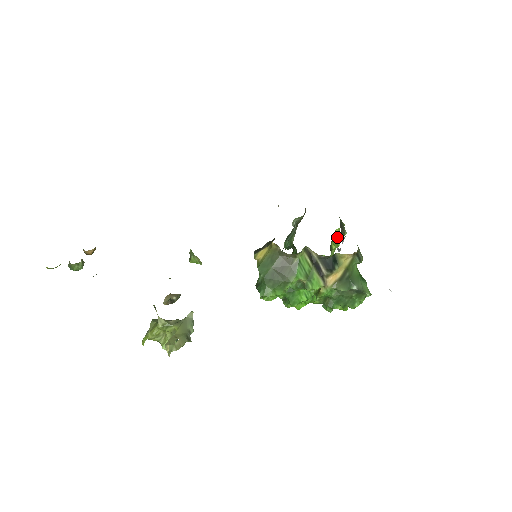
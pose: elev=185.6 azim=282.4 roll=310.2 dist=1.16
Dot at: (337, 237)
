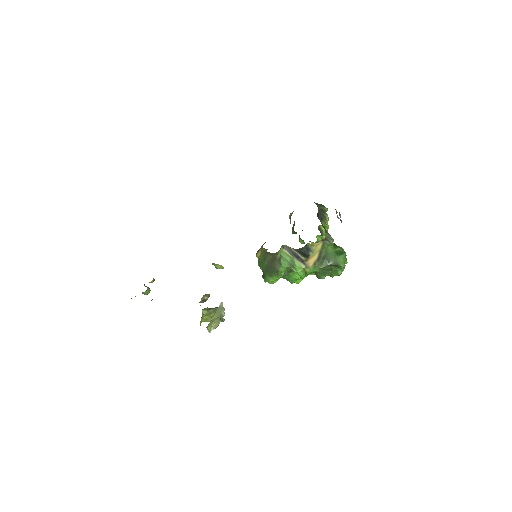
Dot at: occluded
